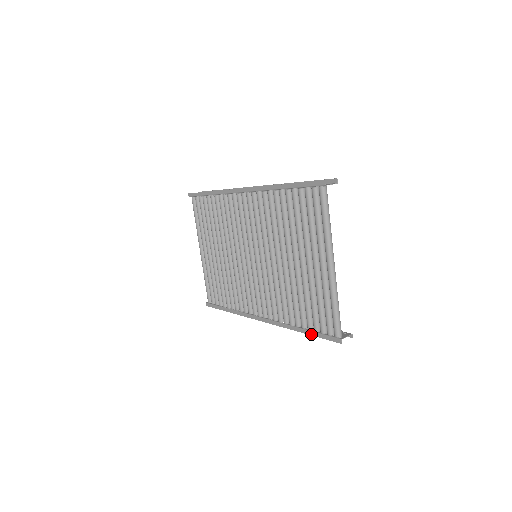
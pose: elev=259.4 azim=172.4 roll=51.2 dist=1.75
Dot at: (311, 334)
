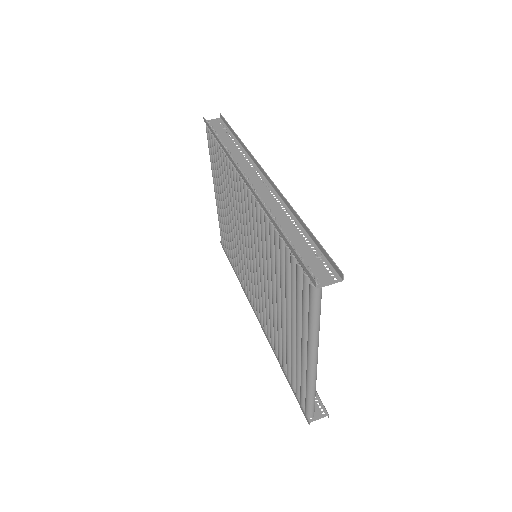
Dot at: (289, 383)
